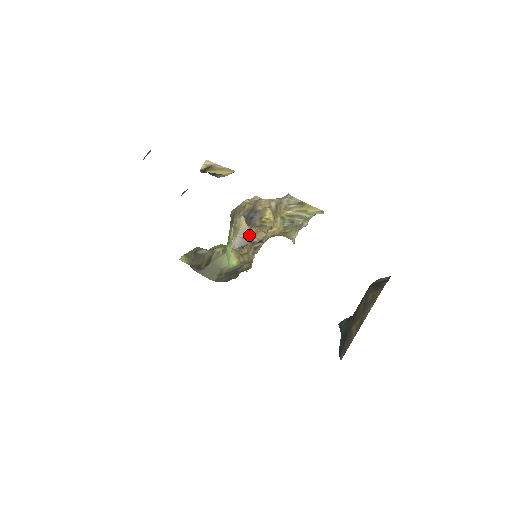
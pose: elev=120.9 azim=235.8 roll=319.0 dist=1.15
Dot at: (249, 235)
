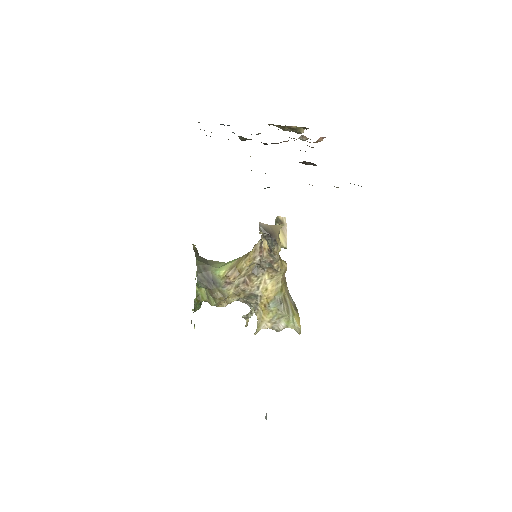
Dot at: (275, 232)
